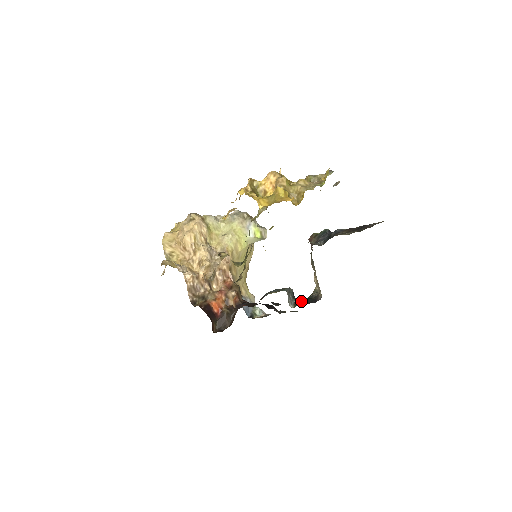
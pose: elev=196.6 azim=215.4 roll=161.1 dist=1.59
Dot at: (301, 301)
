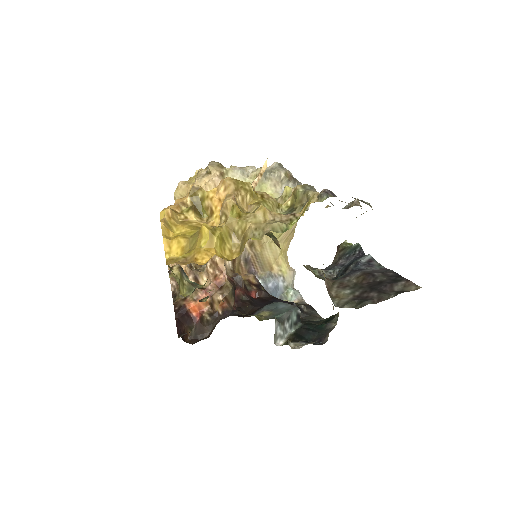
Dot at: (302, 333)
